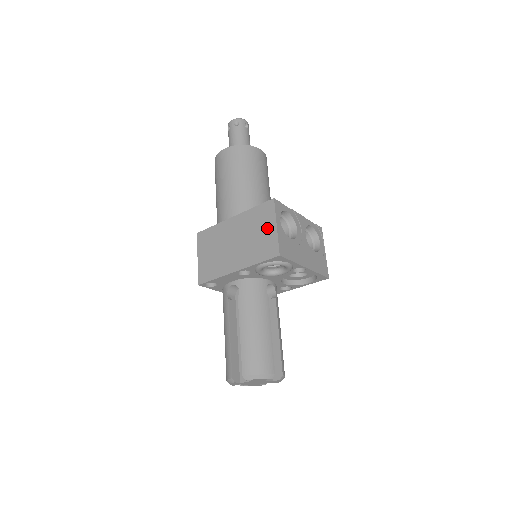
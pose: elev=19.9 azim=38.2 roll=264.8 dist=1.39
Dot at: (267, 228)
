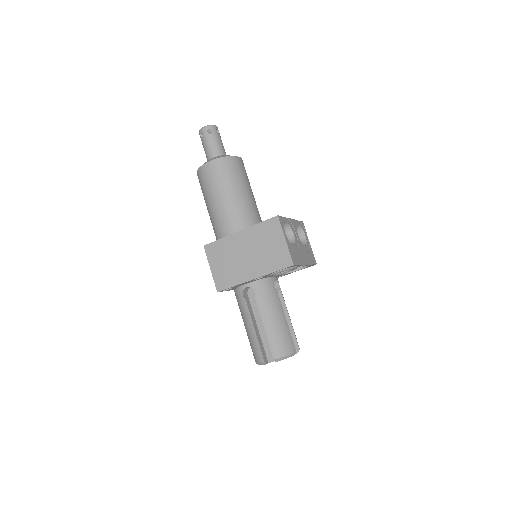
Dot at: (277, 242)
